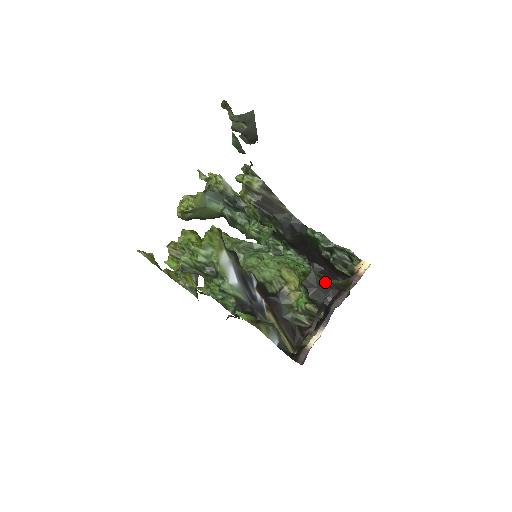
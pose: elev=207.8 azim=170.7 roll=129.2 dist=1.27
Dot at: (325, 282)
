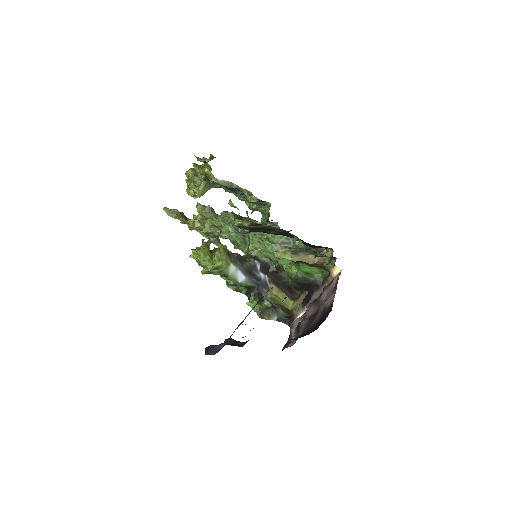
Dot at: (307, 282)
